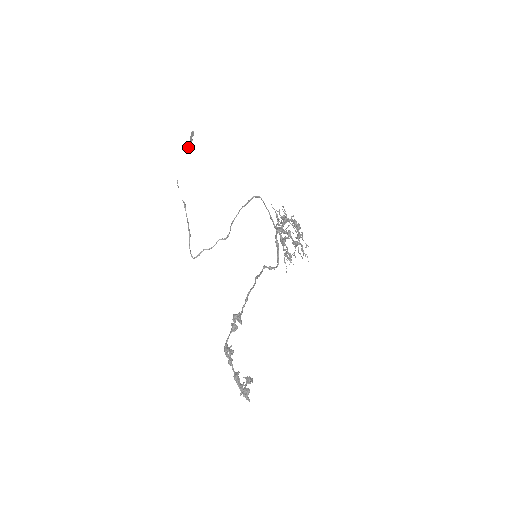
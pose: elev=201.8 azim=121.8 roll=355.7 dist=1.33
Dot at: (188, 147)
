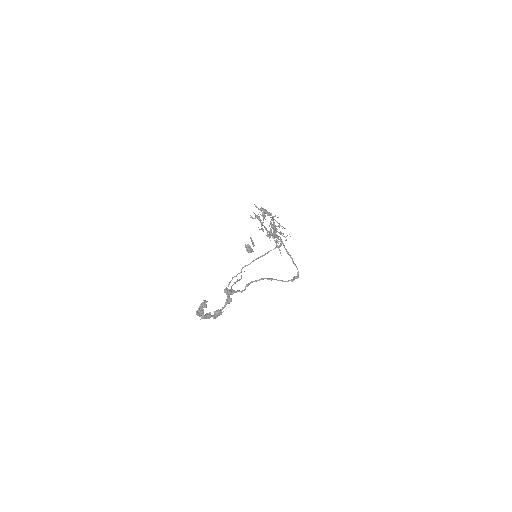
Dot at: (246, 246)
